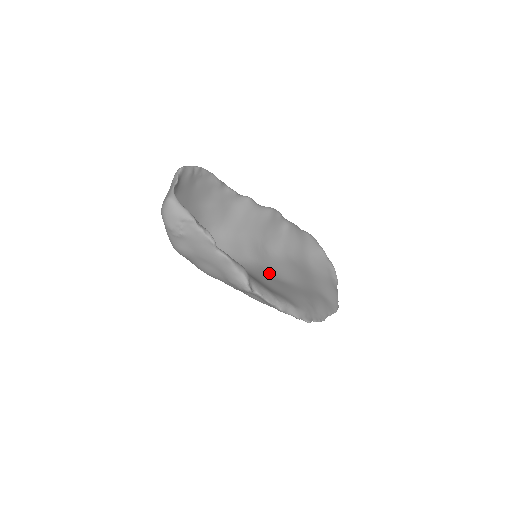
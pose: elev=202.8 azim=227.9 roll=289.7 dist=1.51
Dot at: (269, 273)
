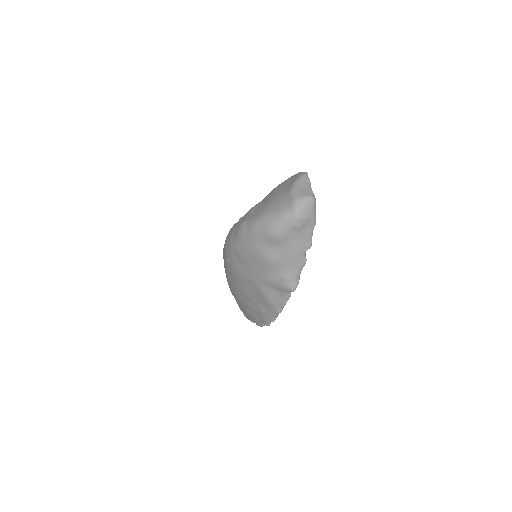
Dot at: occluded
